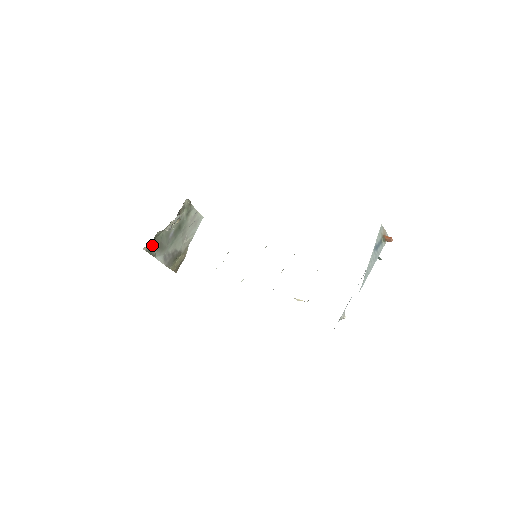
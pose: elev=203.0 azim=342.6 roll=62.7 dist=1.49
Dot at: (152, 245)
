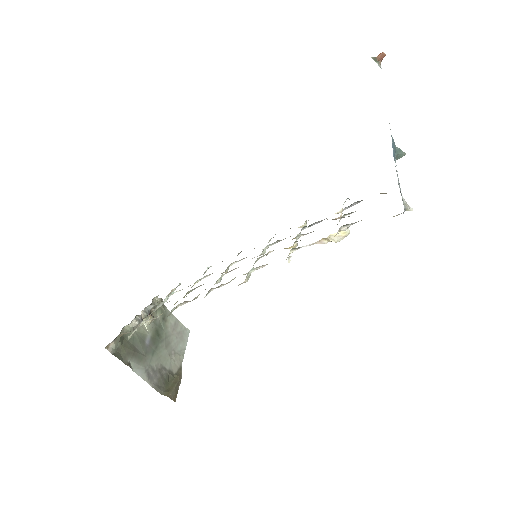
Dot at: (120, 348)
